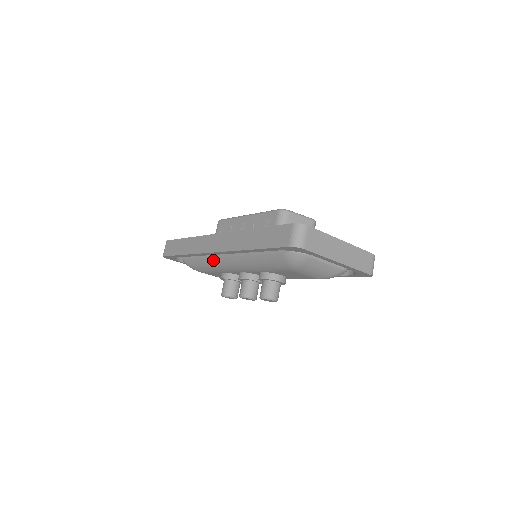
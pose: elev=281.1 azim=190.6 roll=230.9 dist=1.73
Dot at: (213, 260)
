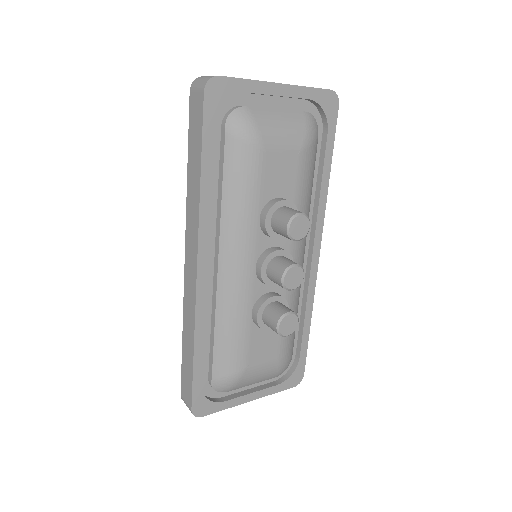
Dot at: (220, 304)
